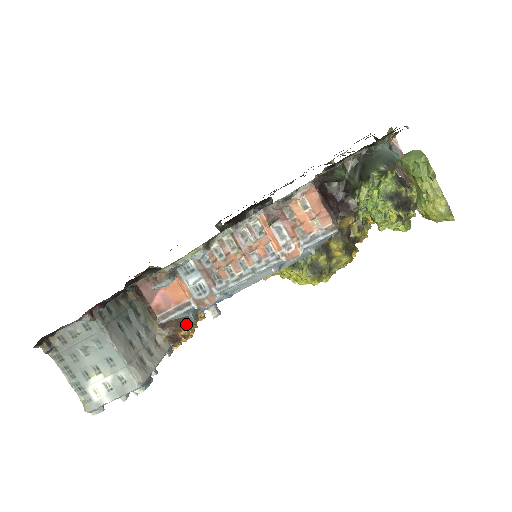
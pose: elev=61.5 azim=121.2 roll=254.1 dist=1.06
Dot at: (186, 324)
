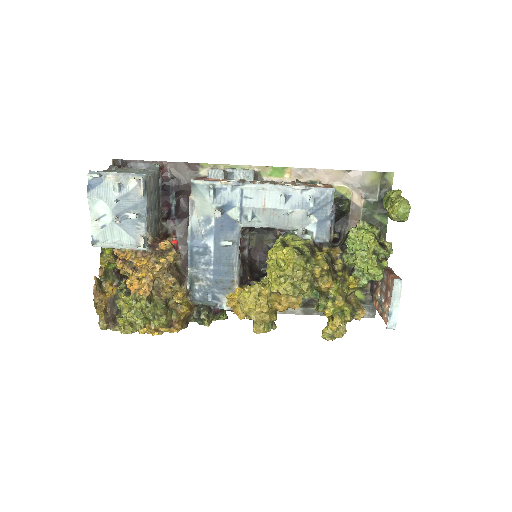
Dot at: (173, 245)
